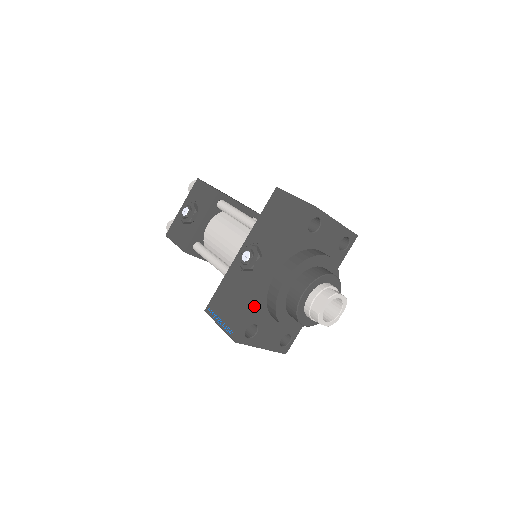
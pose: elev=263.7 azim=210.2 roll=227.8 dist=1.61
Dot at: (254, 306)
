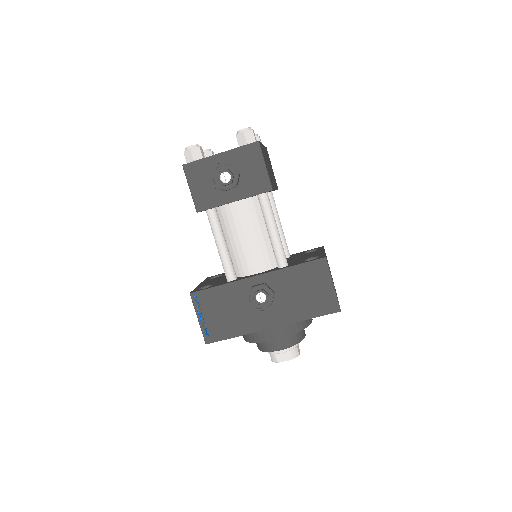
Dot at: (239, 334)
